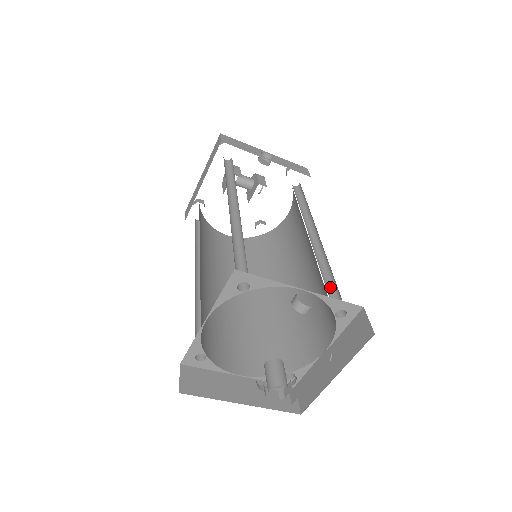
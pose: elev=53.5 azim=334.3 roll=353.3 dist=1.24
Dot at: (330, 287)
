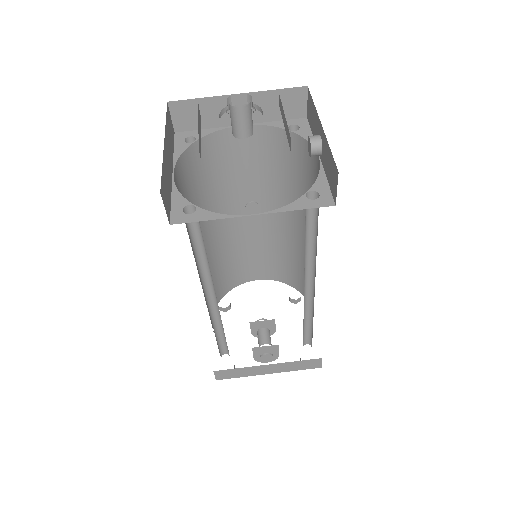
Dot at: occluded
